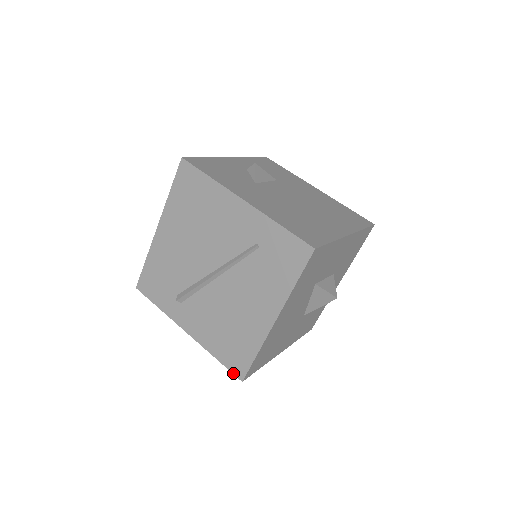
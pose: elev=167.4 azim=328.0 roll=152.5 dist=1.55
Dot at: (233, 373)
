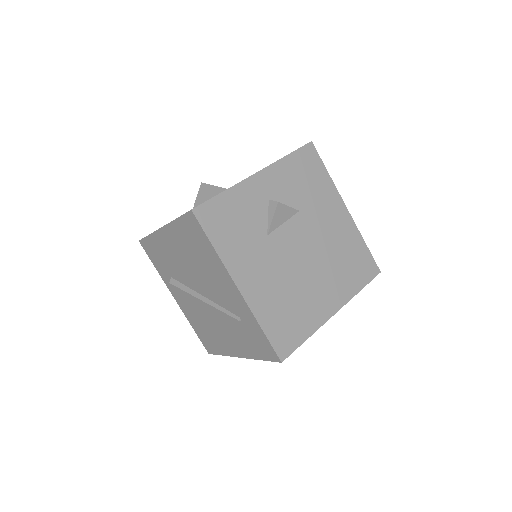
Dot at: (204, 345)
